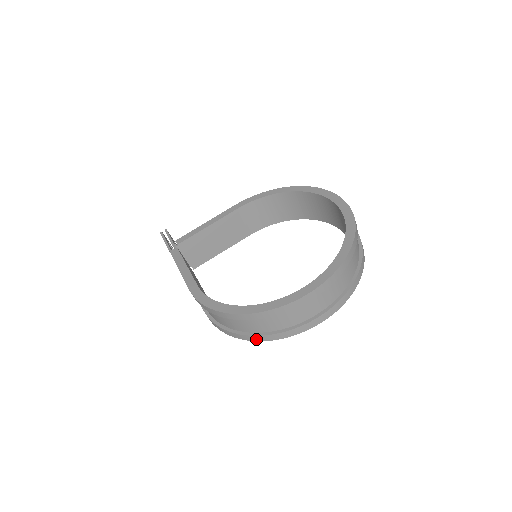
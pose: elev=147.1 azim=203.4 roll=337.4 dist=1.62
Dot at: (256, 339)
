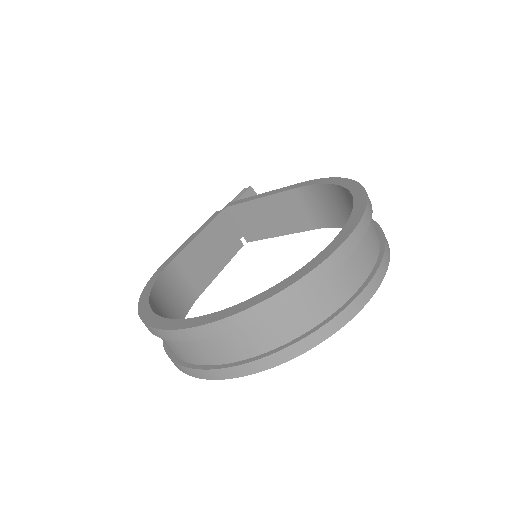
Dot at: occluded
